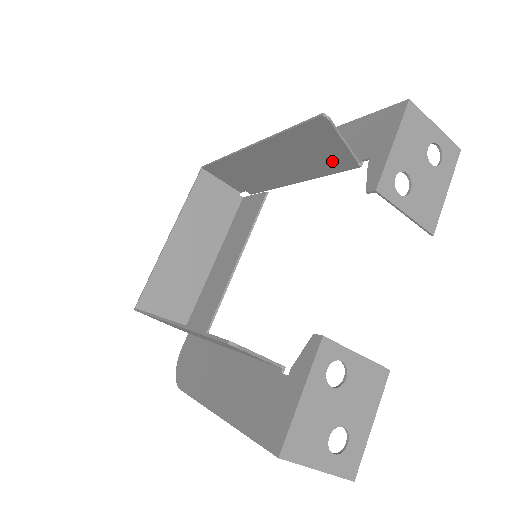
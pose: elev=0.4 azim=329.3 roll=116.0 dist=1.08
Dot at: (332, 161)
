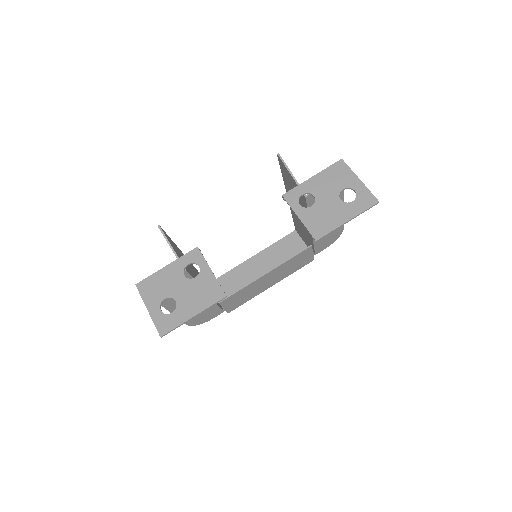
Dot at: occluded
